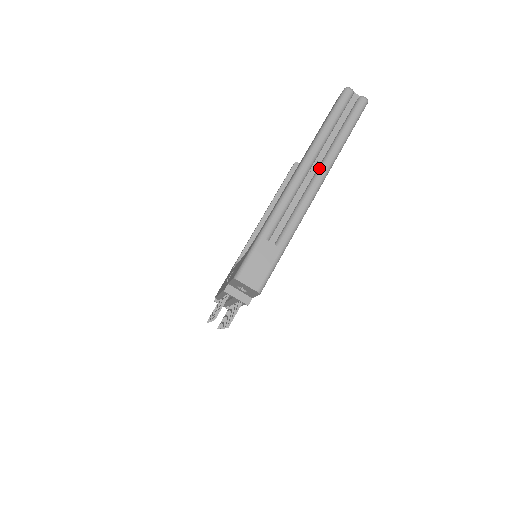
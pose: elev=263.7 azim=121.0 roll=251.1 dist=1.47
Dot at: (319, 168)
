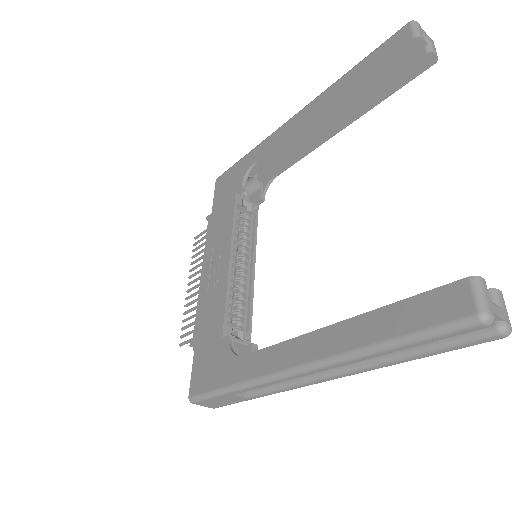
Dot at: (341, 371)
